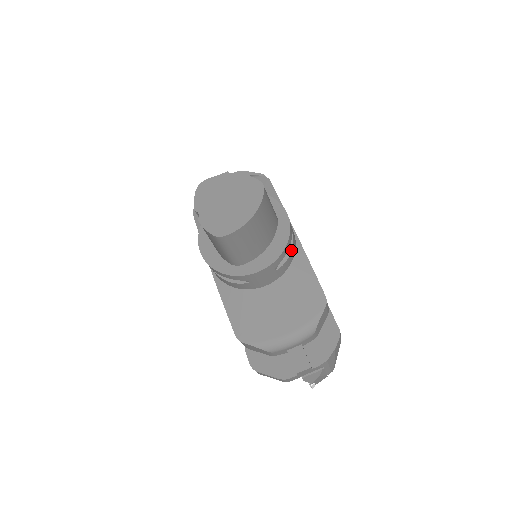
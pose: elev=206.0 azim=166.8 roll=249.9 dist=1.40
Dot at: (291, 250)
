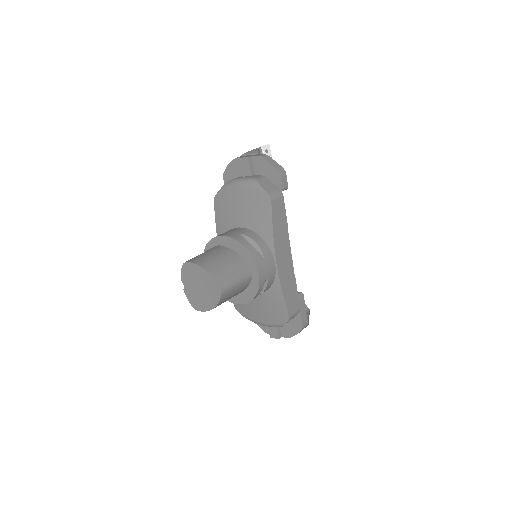
Dot at: (265, 289)
